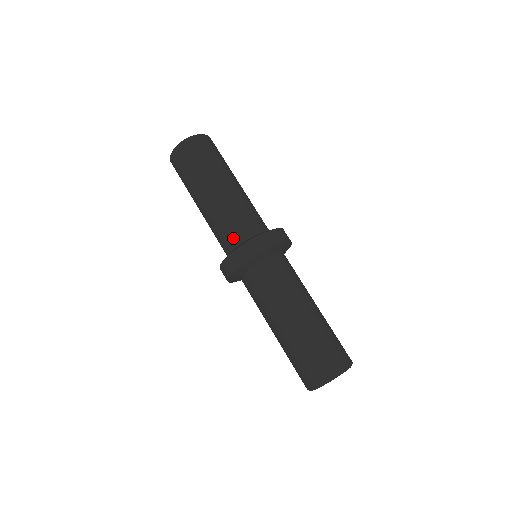
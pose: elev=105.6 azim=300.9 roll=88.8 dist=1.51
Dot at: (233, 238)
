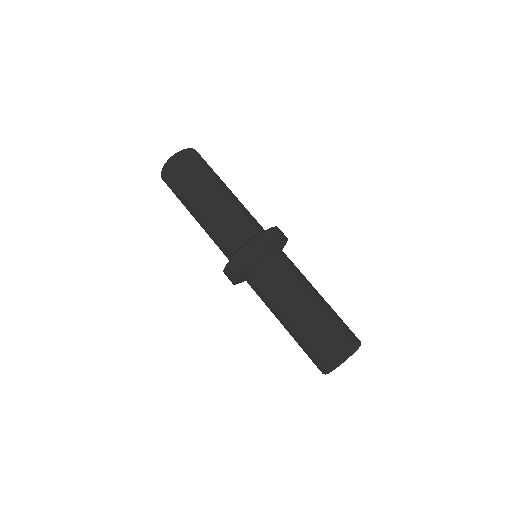
Dot at: (225, 253)
